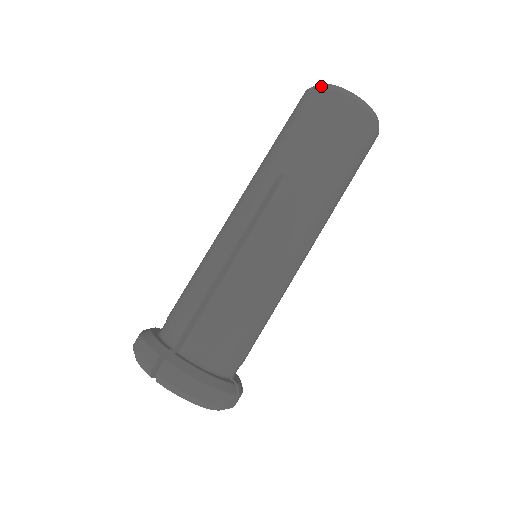
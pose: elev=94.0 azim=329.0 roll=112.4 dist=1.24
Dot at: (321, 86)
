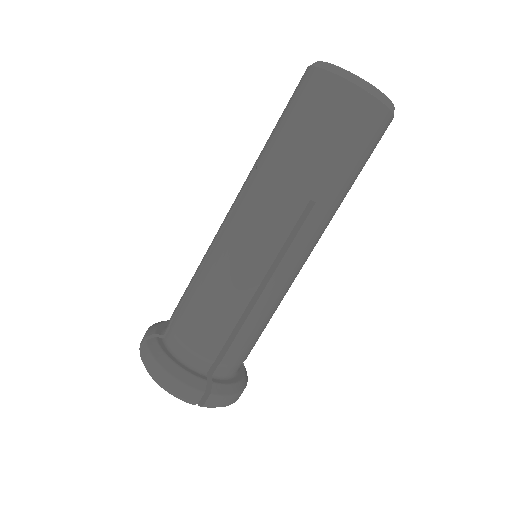
Dot at: (360, 86)
